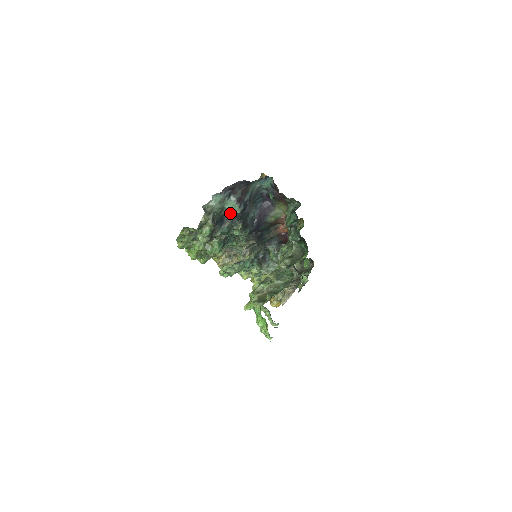
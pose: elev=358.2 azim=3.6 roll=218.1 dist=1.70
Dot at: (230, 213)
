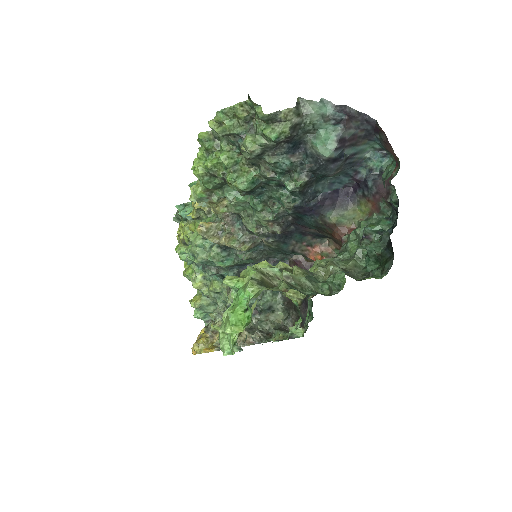
Dot at: (316, 146)
